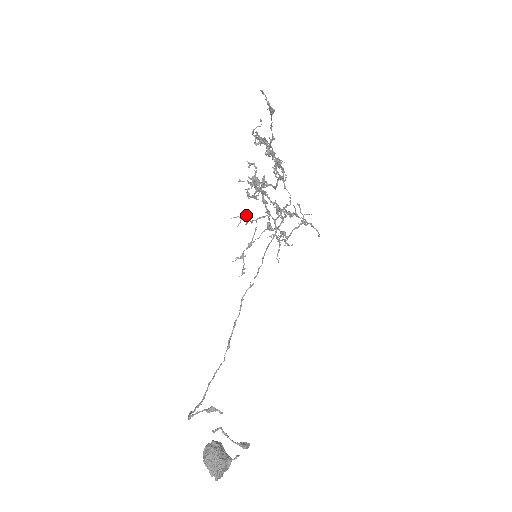
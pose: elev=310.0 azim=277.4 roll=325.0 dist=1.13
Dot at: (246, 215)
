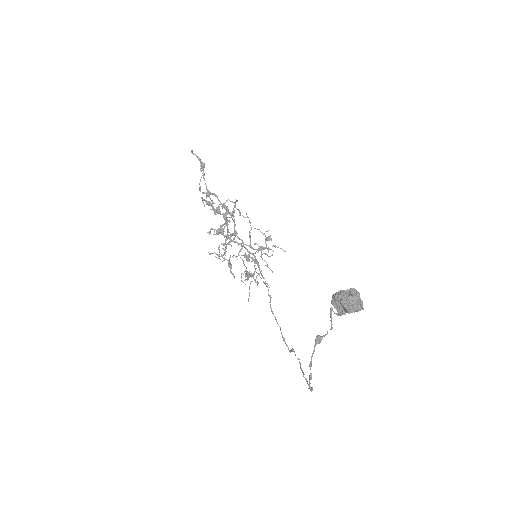
Dot at: (230, 257)
